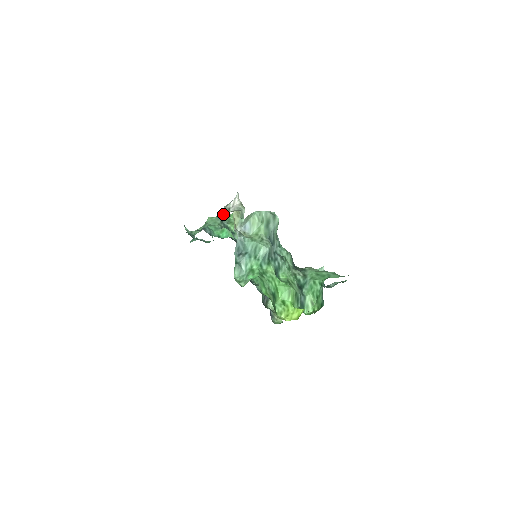
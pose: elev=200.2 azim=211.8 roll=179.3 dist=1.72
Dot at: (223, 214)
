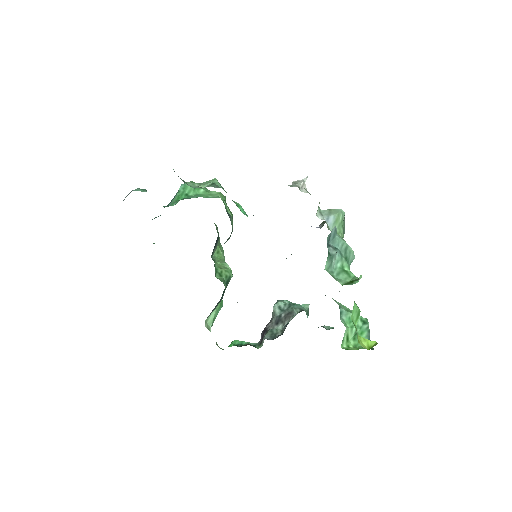
Dot at: occluded
